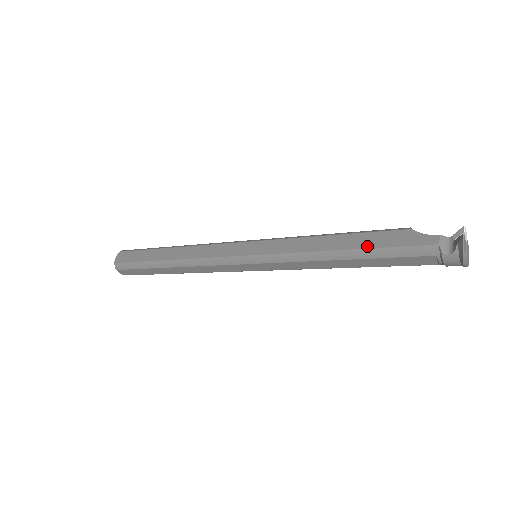
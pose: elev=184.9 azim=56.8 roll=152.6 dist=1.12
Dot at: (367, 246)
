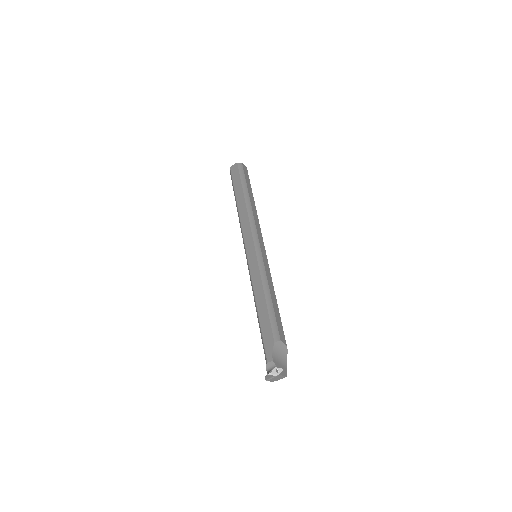
Dot at: (261, 324)
